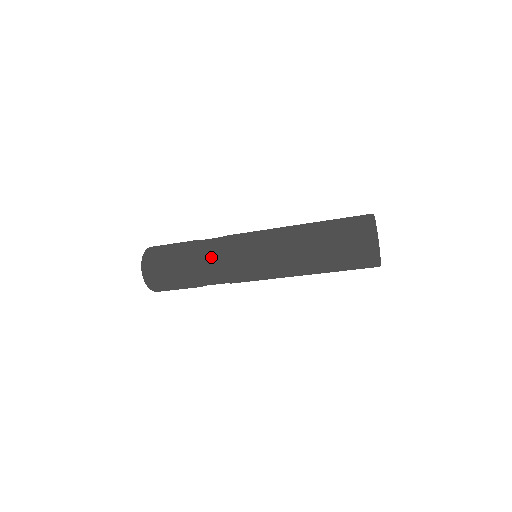
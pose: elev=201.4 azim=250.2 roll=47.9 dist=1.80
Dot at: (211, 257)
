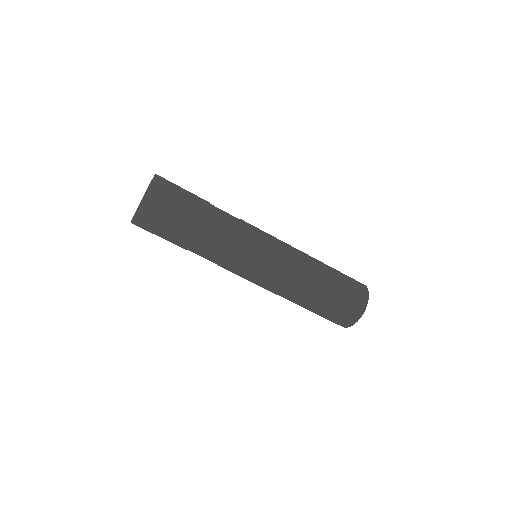
Dot at: (233, 222)
